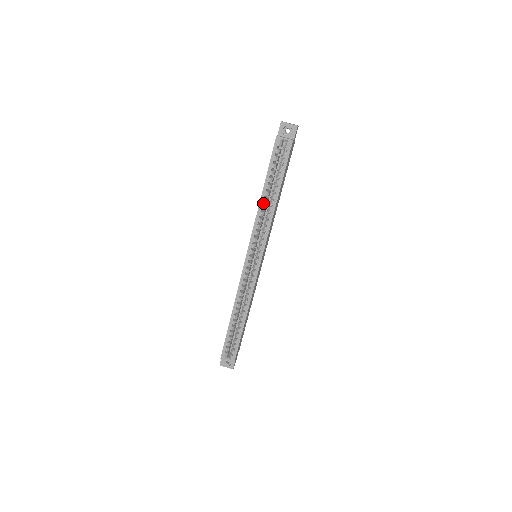
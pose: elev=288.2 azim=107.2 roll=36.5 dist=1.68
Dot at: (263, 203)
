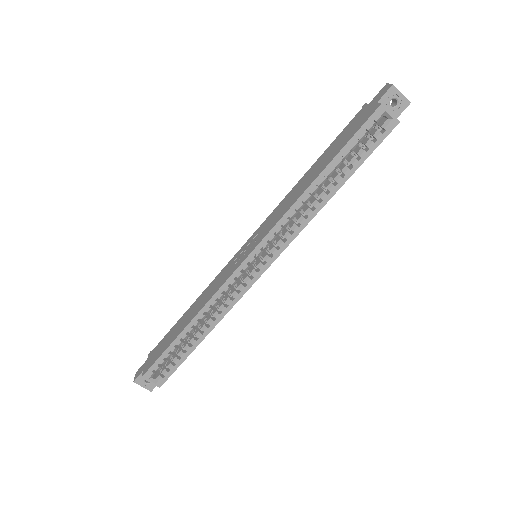
Dot at: occluded
